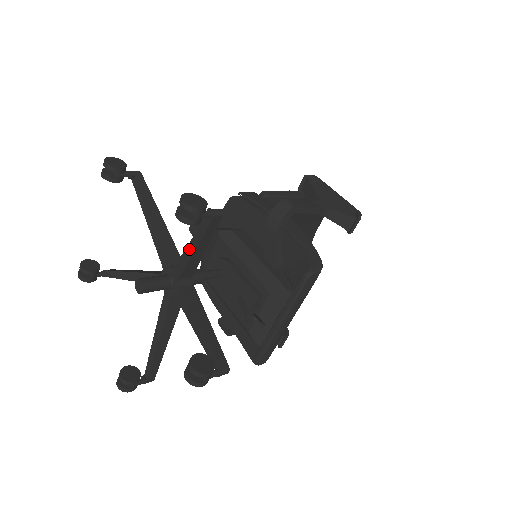
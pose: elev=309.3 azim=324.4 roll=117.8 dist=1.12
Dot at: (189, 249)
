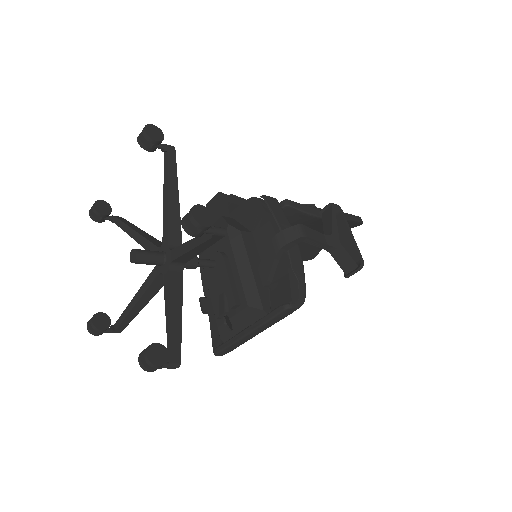
Dot at: (188, 245)
